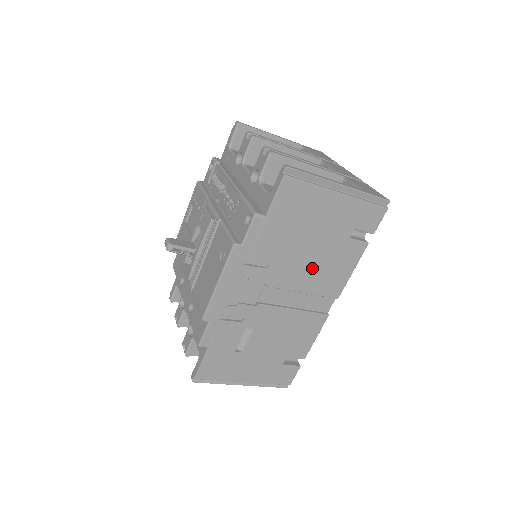
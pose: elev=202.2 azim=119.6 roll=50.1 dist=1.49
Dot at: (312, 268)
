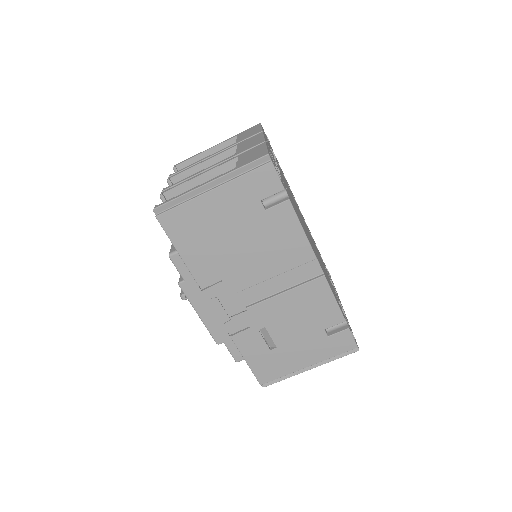
Dot at: (260, 255)
